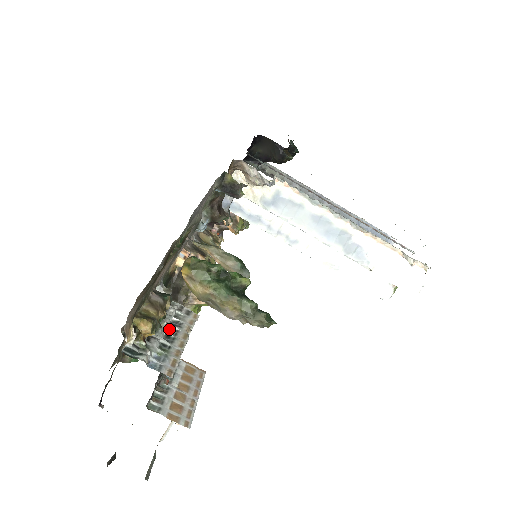
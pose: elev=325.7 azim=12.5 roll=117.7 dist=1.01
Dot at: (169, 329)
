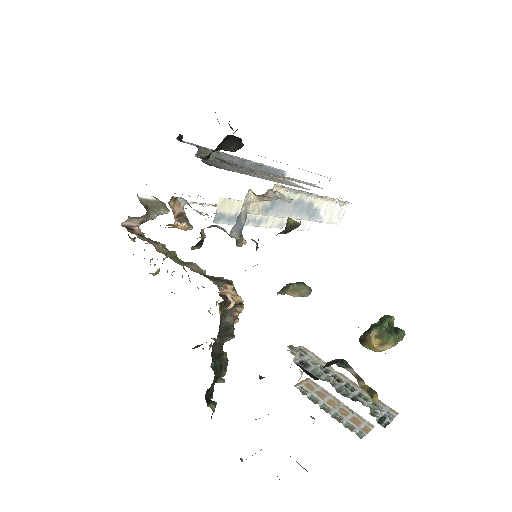
Dot at: (334, 379)
